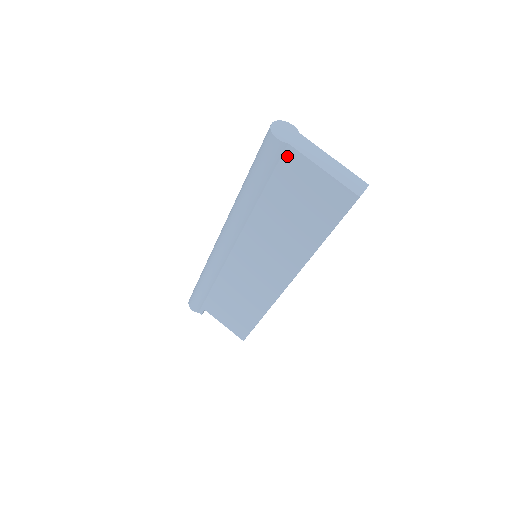
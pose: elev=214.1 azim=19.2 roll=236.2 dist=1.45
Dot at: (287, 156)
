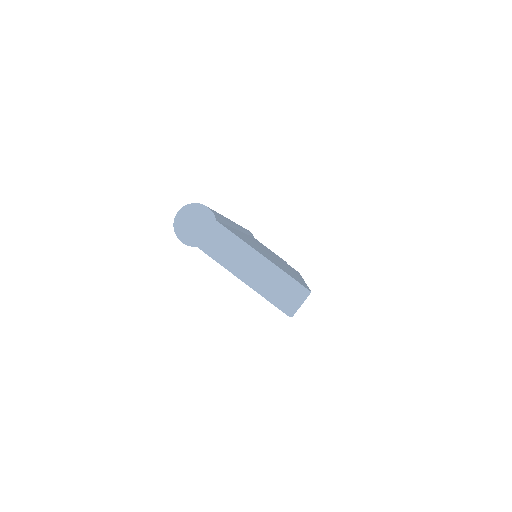
Dot at: occluded
